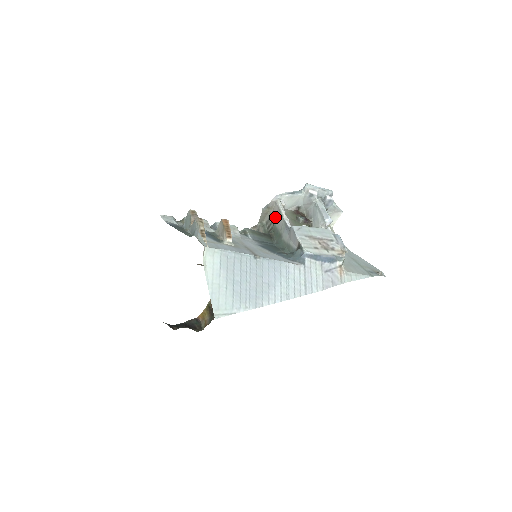
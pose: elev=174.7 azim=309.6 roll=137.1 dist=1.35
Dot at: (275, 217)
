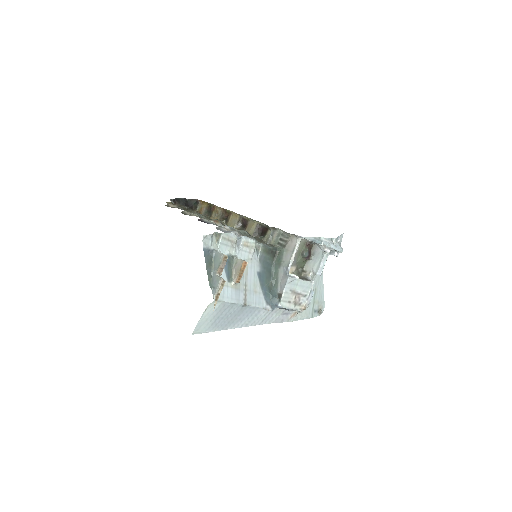
Dot at: (289, 246)
